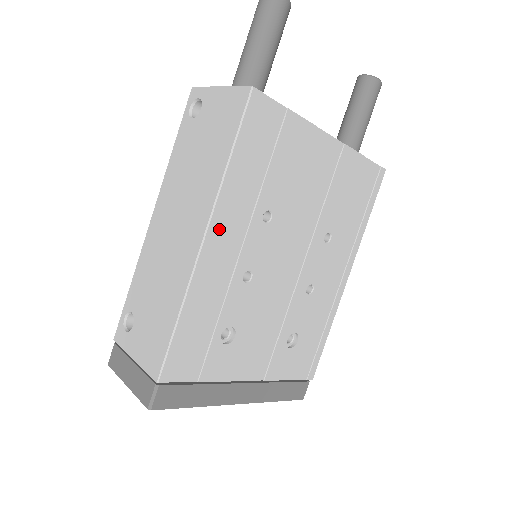
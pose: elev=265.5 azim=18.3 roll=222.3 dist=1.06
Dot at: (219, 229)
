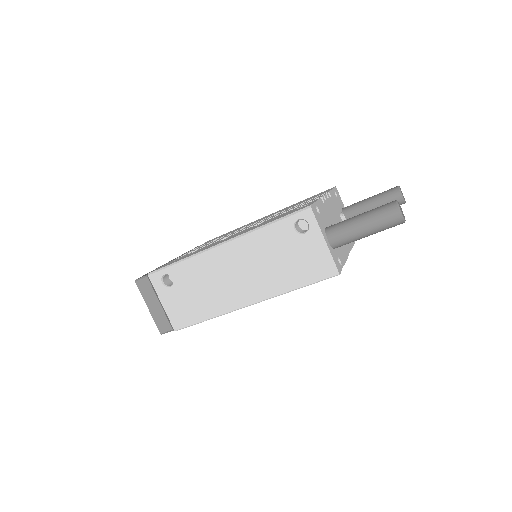
Dot at: occluded
